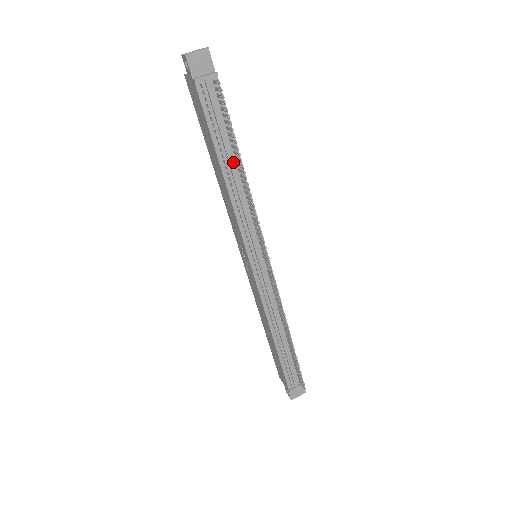
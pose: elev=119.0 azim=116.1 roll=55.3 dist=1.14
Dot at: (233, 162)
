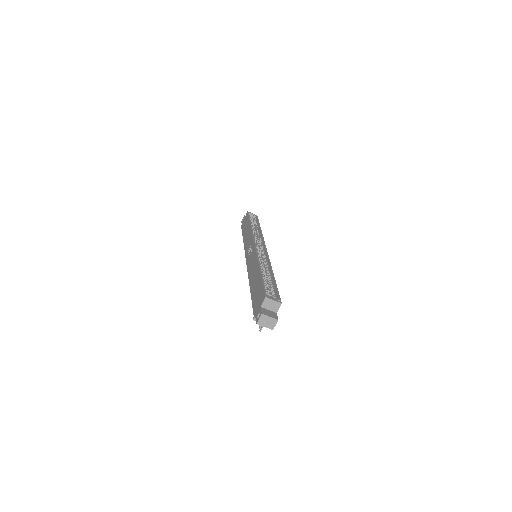
Dot at: occluded
